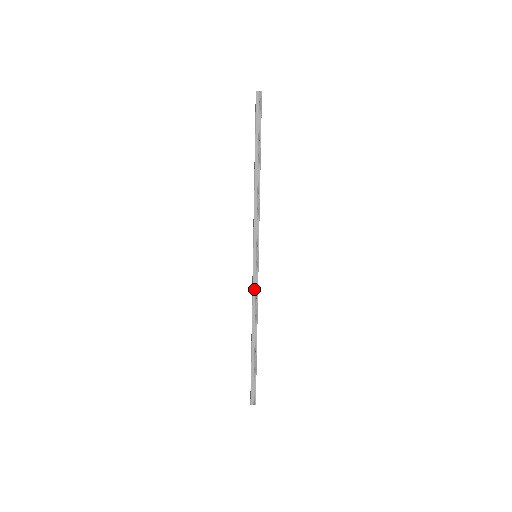
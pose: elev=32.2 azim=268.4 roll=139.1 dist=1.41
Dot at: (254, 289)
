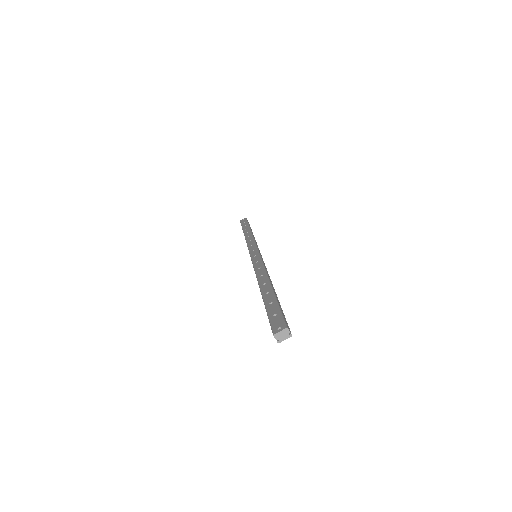
Dot at: (263, 263)
